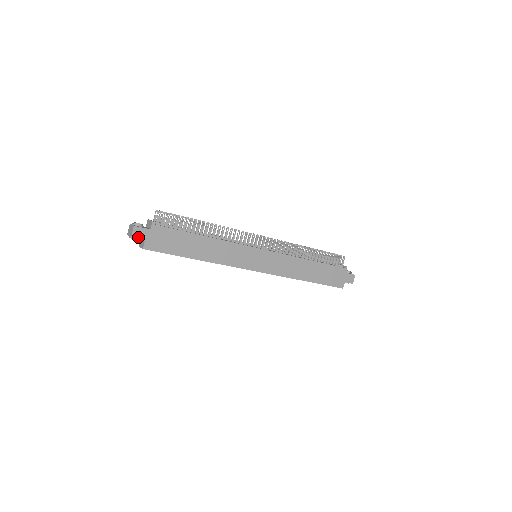
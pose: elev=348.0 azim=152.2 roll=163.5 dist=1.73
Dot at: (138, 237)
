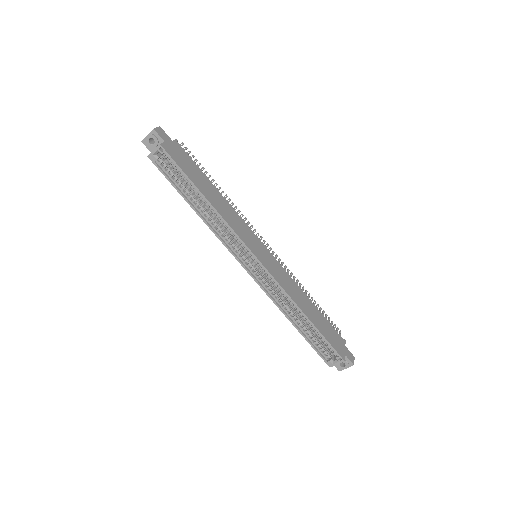
Dot at: (160, 135)
